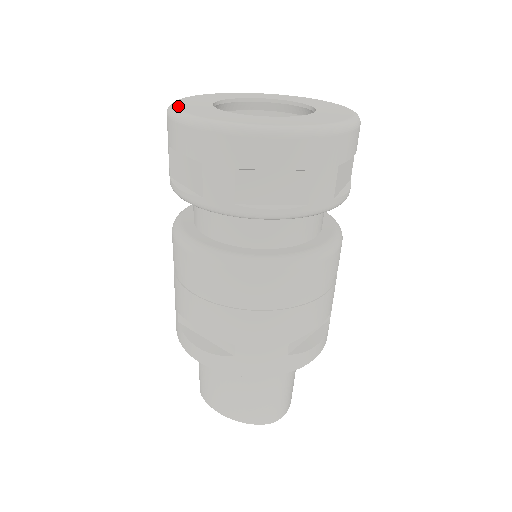
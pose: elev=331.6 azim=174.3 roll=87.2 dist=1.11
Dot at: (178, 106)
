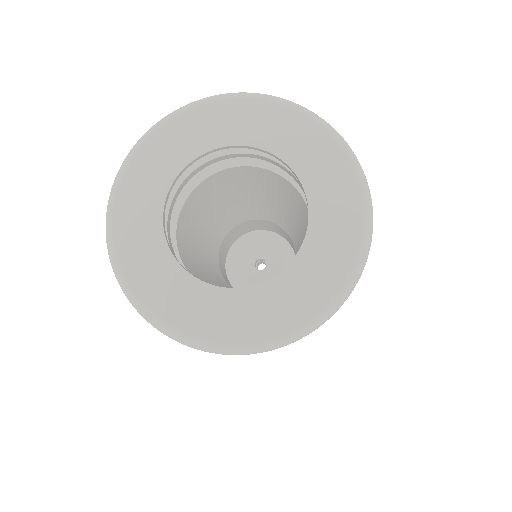
Dot at: (143, 299)
